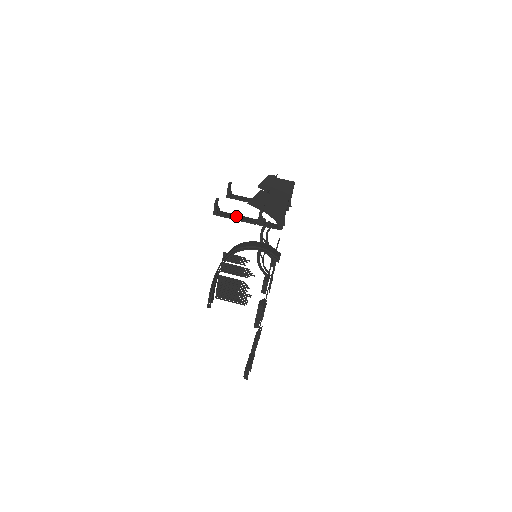
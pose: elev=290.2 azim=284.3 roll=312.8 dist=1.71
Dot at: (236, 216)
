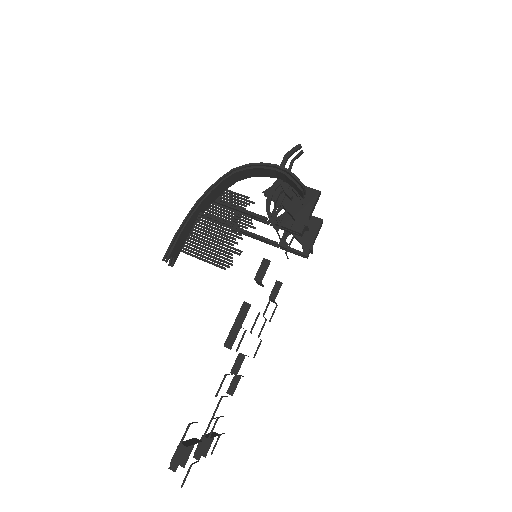
Dot at: occluded
